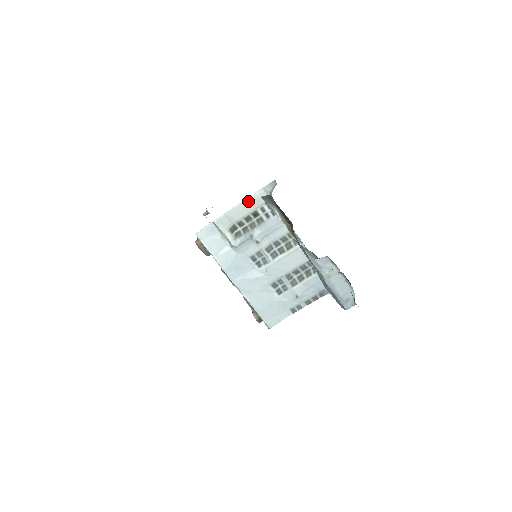
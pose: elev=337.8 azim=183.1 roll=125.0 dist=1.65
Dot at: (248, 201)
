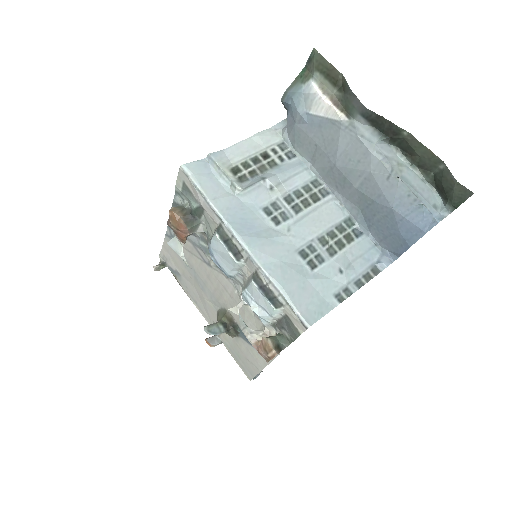
Dot at: (255, 138)
